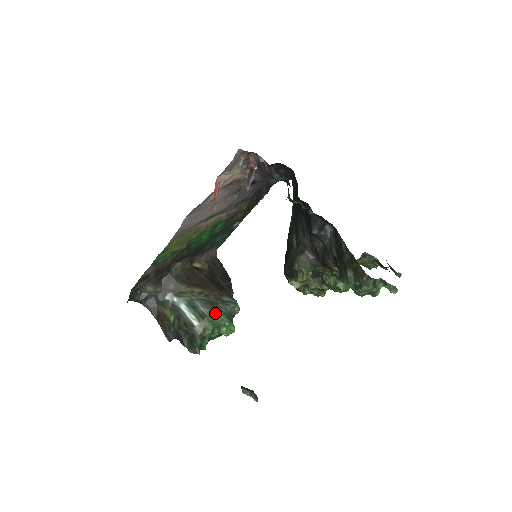
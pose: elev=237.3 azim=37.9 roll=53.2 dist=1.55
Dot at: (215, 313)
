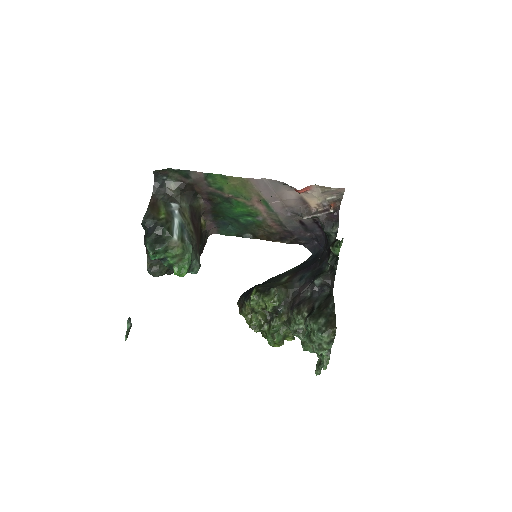
Dot at: (191, 250)
